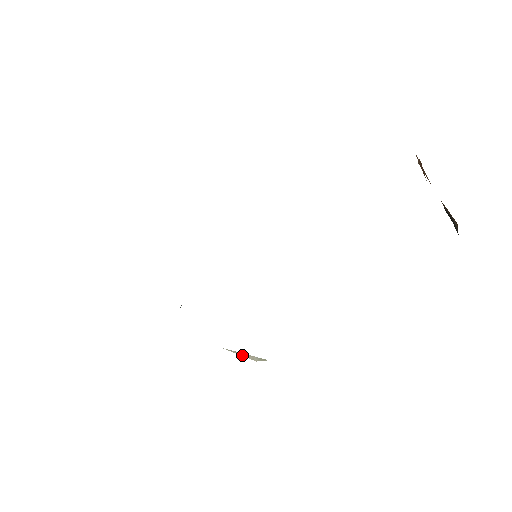
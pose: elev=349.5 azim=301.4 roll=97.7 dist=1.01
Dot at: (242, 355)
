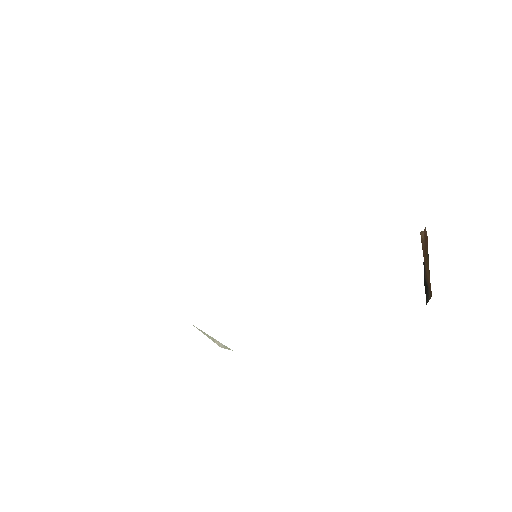
Dot at: (209, 337)
